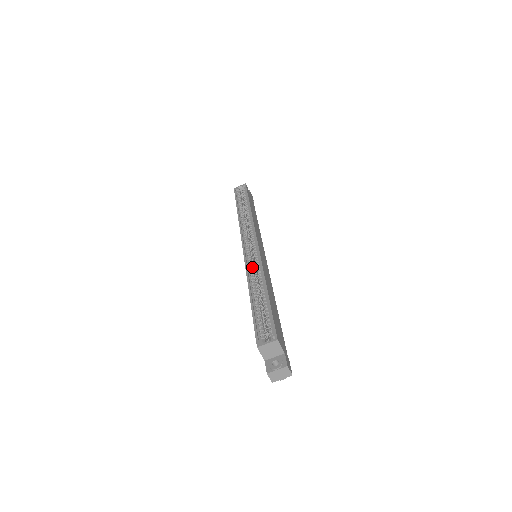
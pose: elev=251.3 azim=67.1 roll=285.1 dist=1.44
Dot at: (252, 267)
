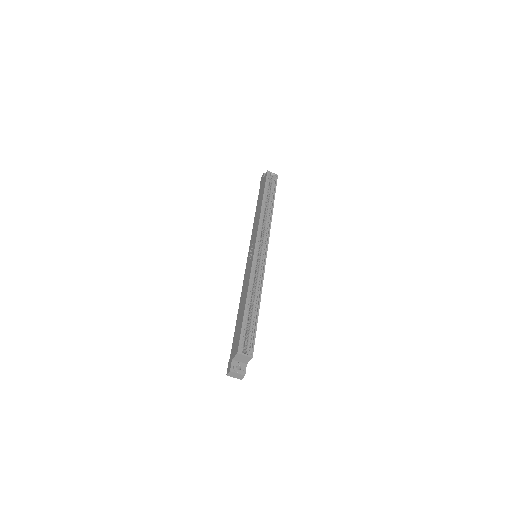
Dot at: occluded
